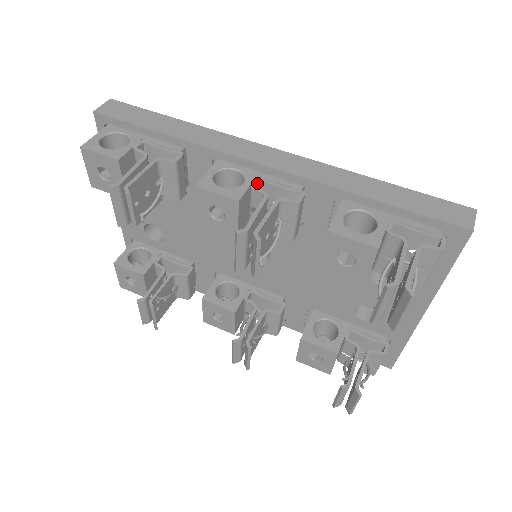
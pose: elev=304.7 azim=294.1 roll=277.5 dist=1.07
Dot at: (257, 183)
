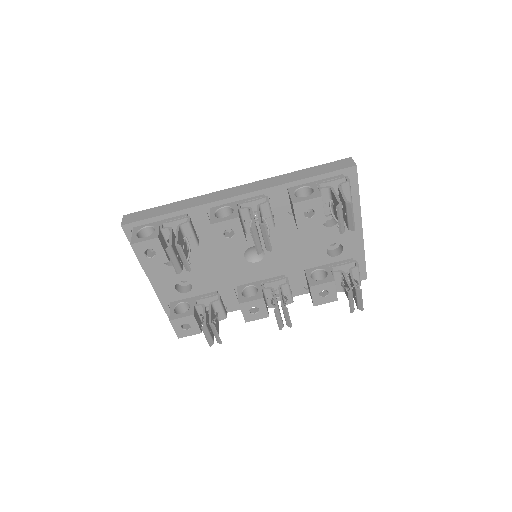
Dot at: (240, 206)
